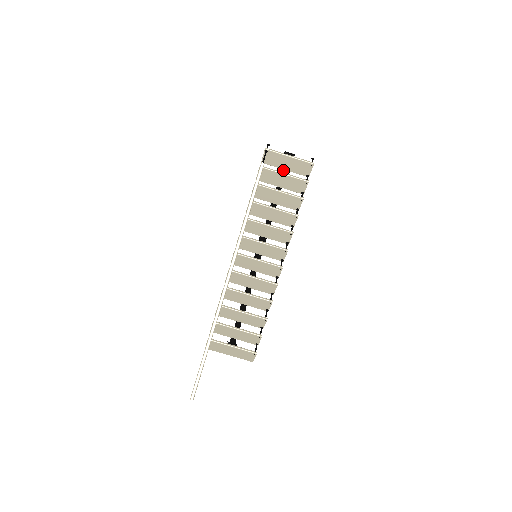
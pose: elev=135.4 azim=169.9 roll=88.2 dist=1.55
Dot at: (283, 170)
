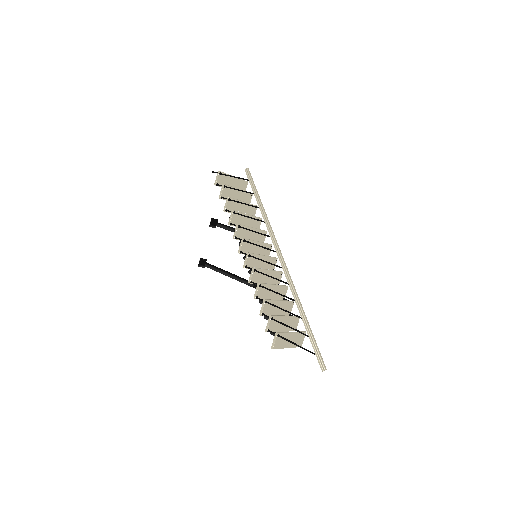
Dot at: occluded
